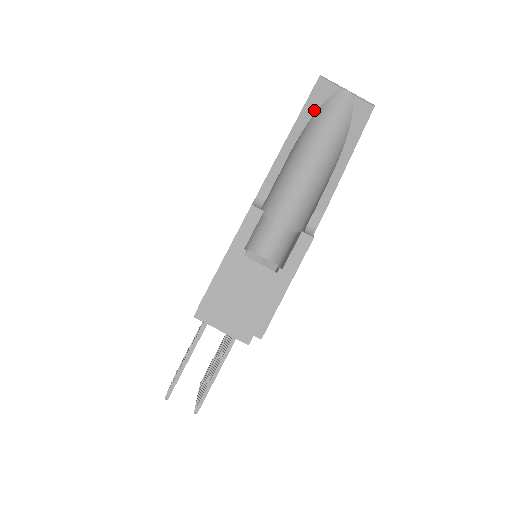
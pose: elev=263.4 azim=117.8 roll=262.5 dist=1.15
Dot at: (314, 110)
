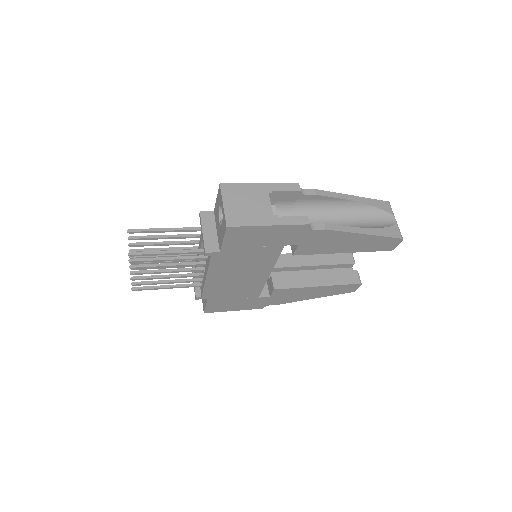
Dot at: (371, 204)
